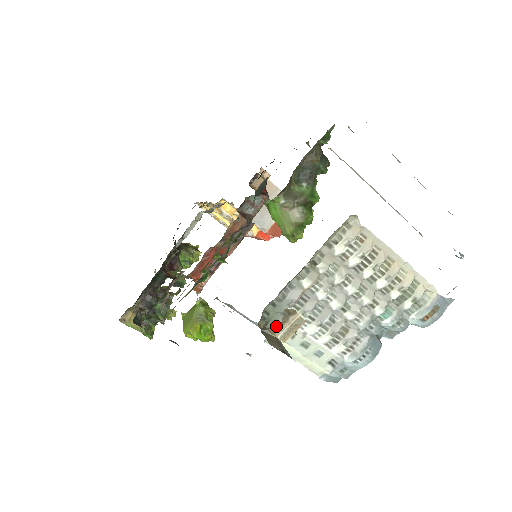
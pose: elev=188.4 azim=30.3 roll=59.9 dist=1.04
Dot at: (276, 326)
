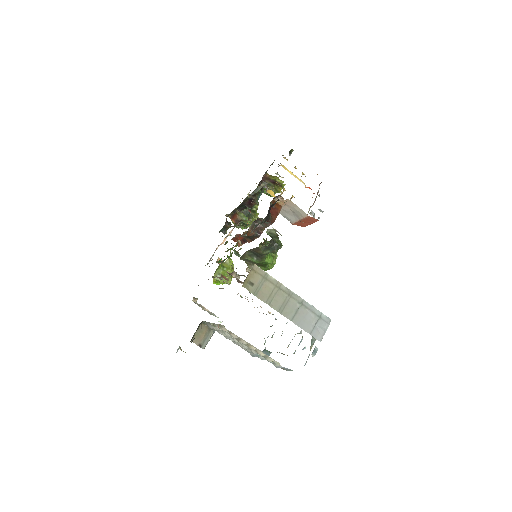
Dot at: (179, 348)
